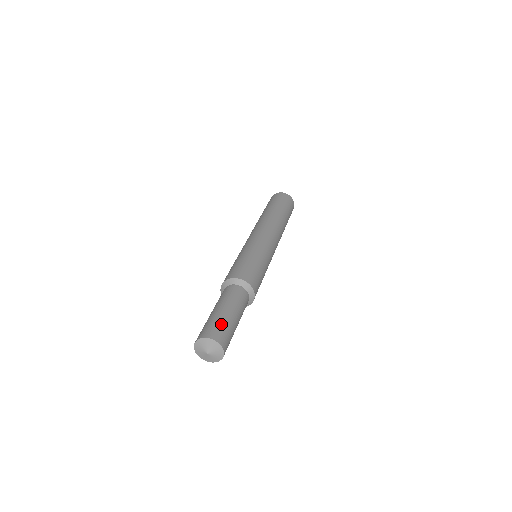
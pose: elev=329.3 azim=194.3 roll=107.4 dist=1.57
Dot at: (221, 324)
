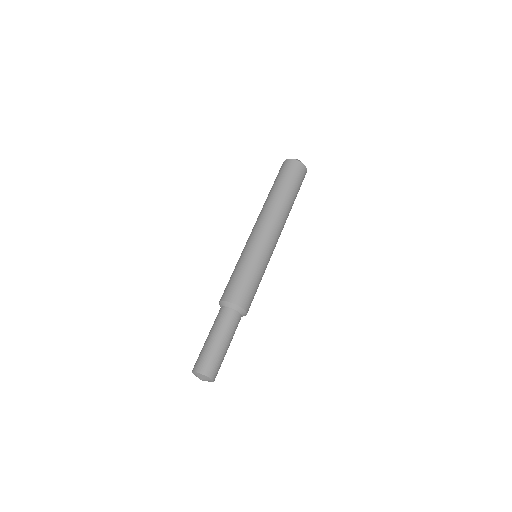
Dot at: (213, 358)
